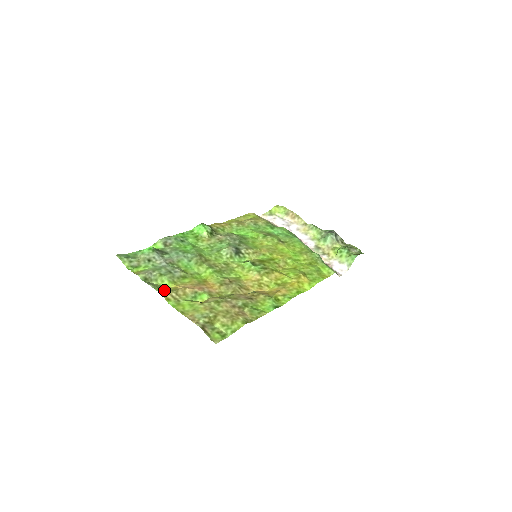
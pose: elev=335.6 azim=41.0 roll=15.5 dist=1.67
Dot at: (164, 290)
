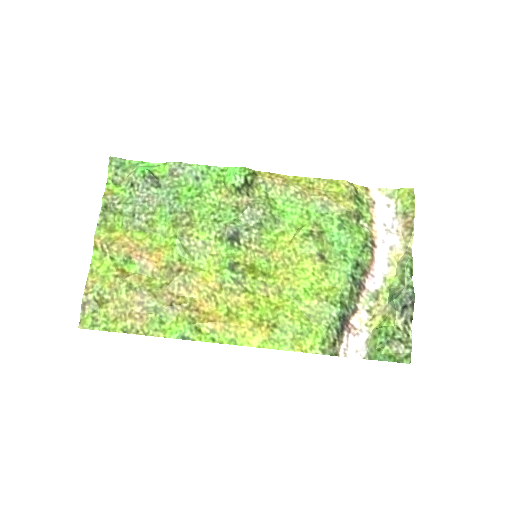
Dot at: (102, 234)
